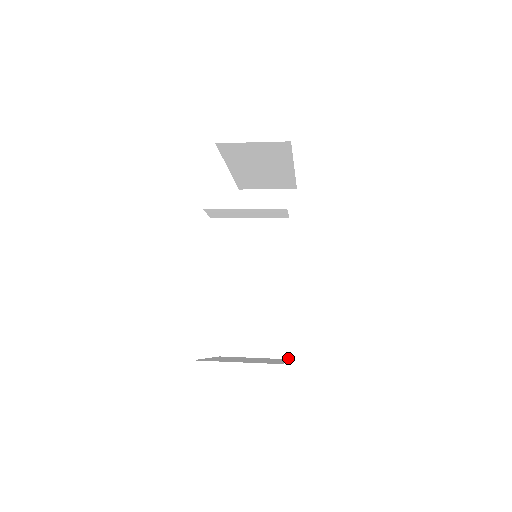
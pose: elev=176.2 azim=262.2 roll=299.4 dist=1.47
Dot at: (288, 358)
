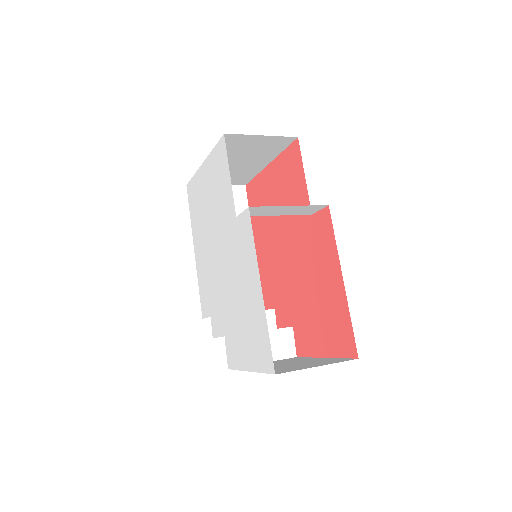
Dot at: (294, 356)
